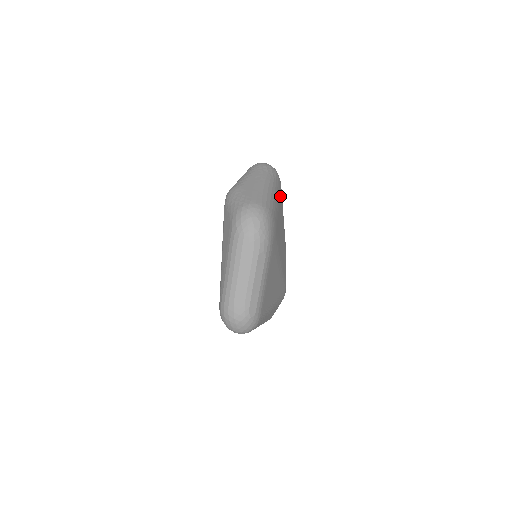
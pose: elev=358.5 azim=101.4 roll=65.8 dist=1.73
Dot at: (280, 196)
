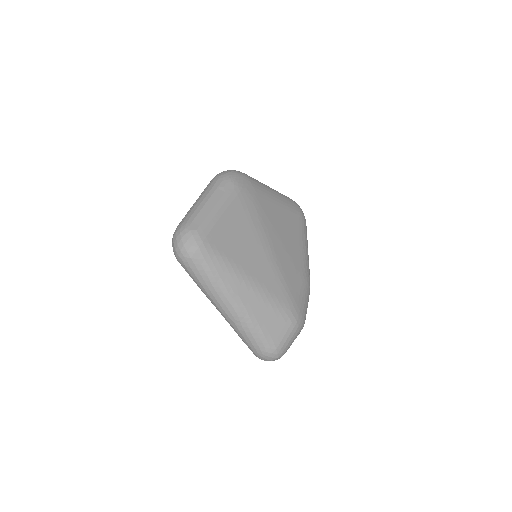
Dot at: (292, 212)
